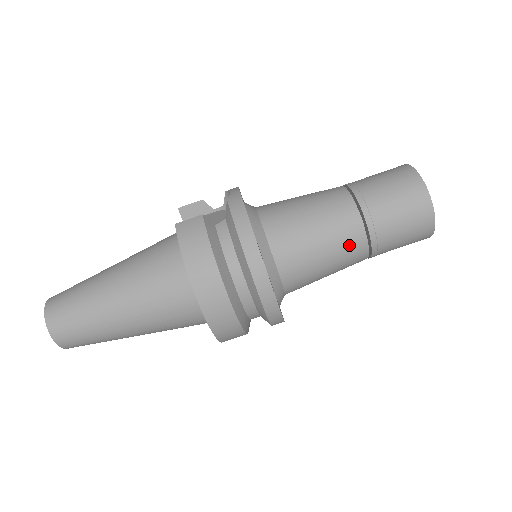
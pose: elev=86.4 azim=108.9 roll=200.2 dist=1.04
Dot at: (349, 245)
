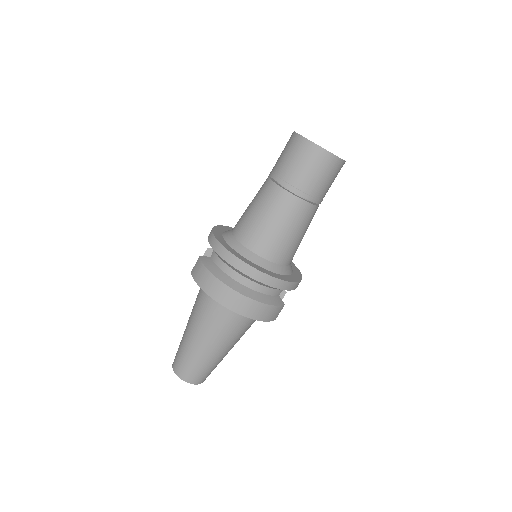
Dot at: (287, 208)
